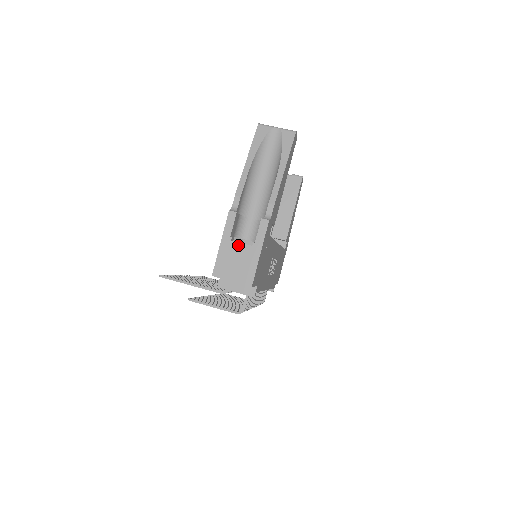
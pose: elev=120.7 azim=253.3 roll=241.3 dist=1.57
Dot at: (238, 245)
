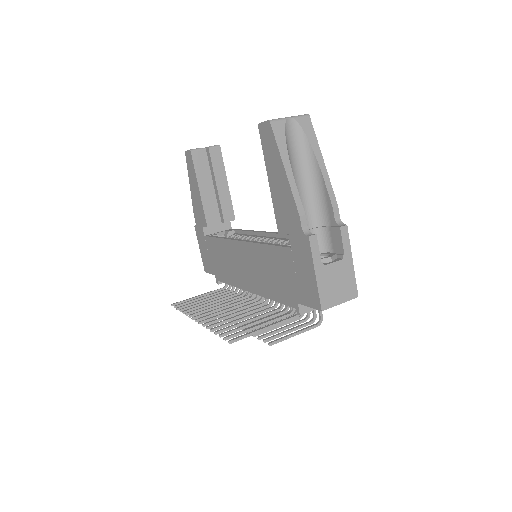
Dot at: (331, 266)
